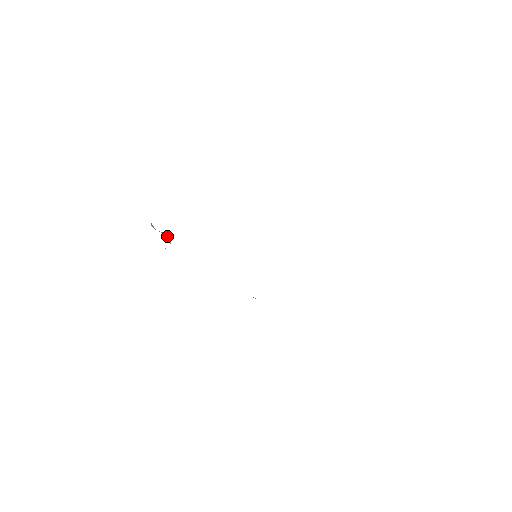
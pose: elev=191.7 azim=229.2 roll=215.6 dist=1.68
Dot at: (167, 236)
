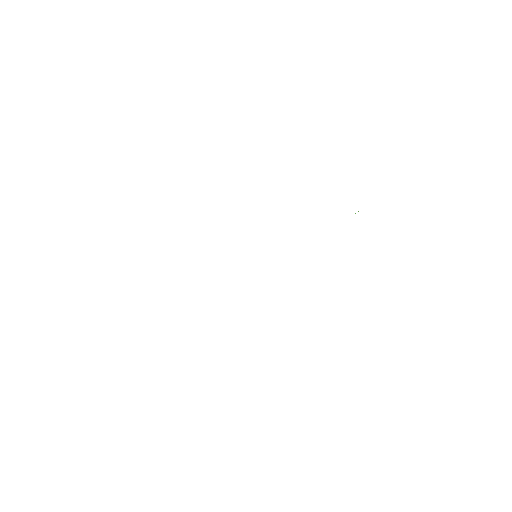
Dot at: occluded
